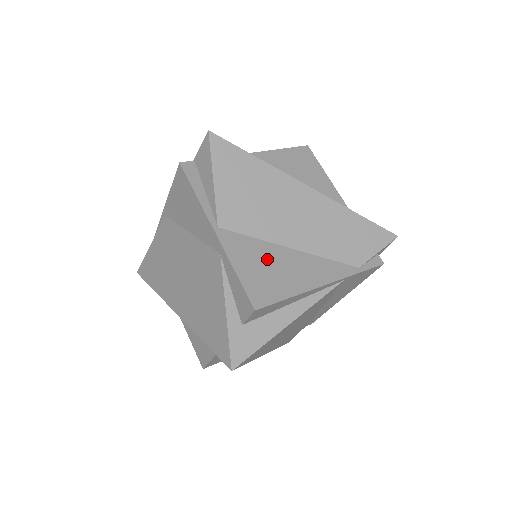
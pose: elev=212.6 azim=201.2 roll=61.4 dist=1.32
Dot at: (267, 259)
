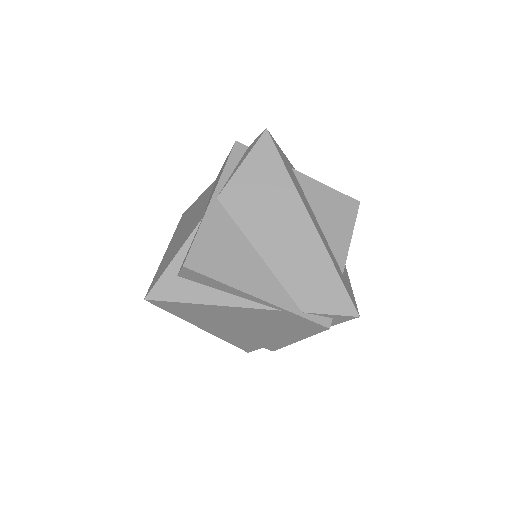
Dot at: (231, 245)
